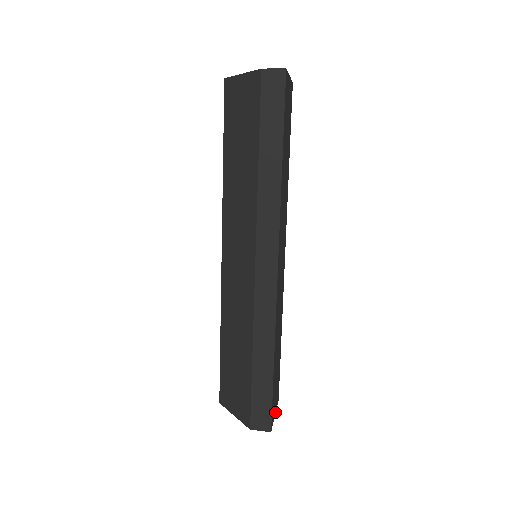
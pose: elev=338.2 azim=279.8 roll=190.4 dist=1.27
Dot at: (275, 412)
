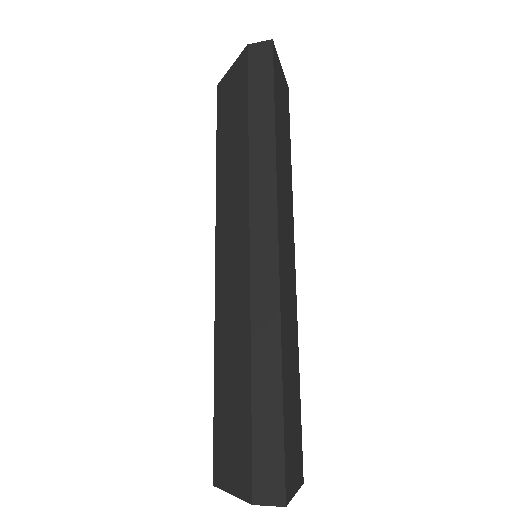
Dot at: (296, 490)
